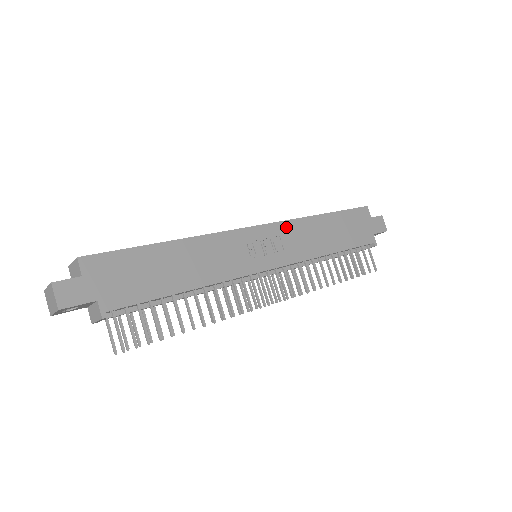
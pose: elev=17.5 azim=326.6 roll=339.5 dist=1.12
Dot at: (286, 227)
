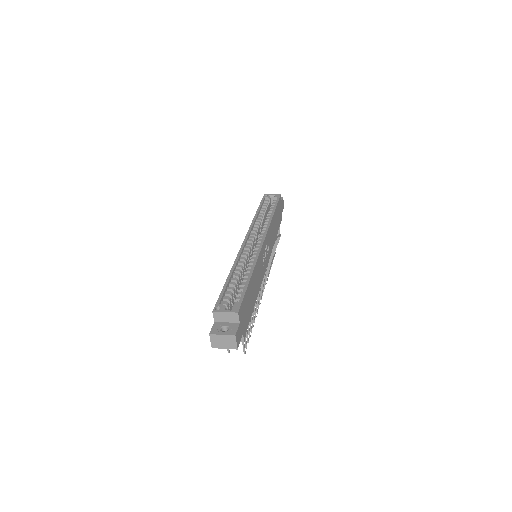
Dot at: (269, 232)
